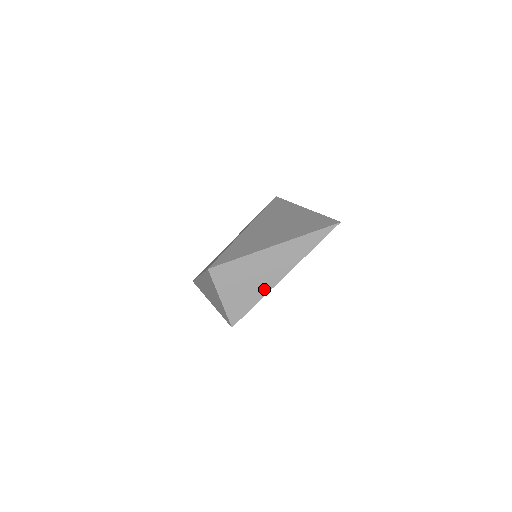
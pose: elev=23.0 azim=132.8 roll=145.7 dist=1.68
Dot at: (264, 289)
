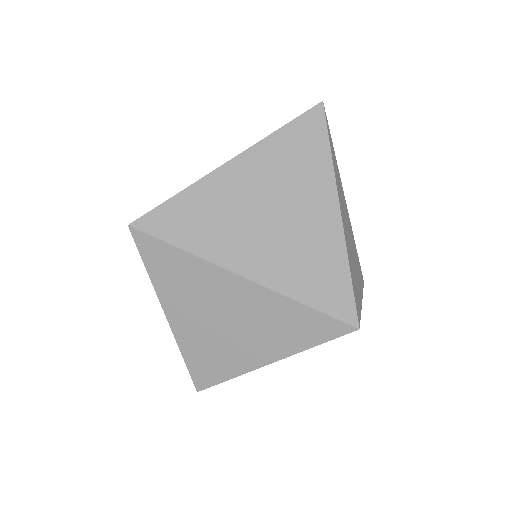
Dot at: occluded
